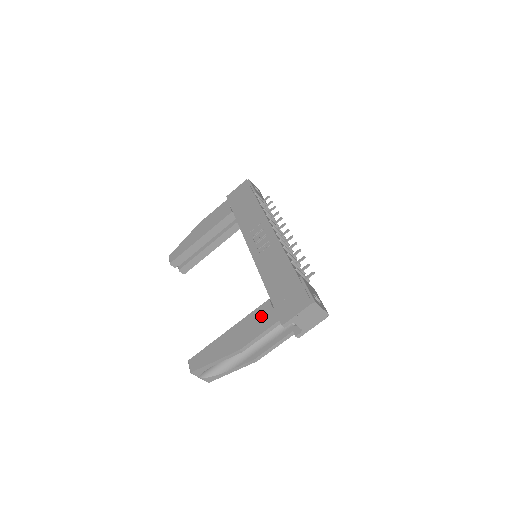
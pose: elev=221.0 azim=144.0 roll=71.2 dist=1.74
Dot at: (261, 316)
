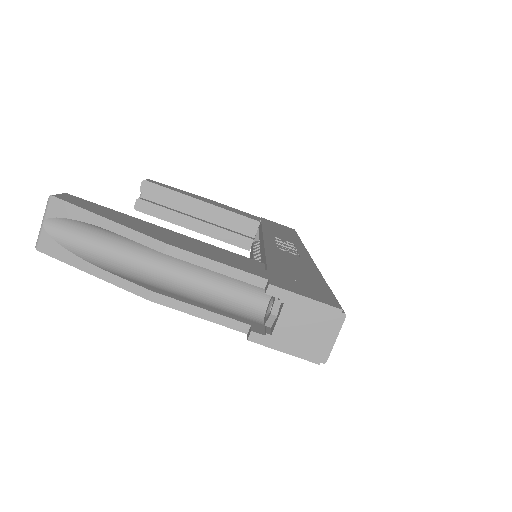
Dot at: (239, 259)
